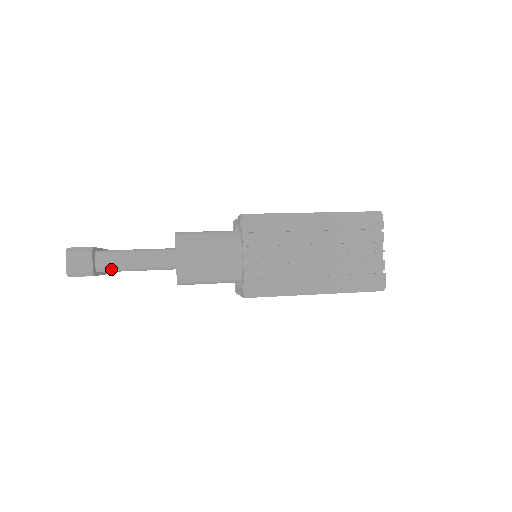
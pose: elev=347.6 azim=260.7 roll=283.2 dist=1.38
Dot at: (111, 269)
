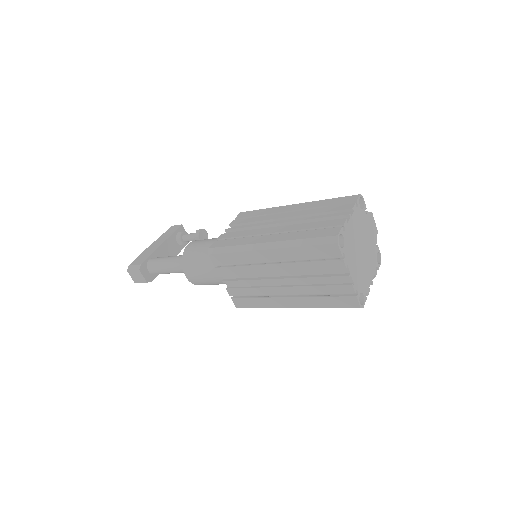
Dot at: occluded
